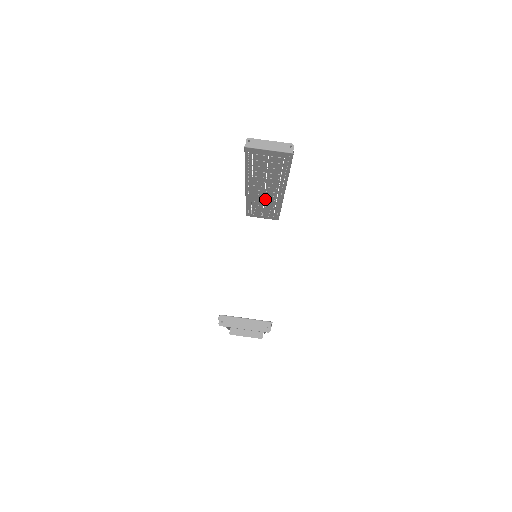
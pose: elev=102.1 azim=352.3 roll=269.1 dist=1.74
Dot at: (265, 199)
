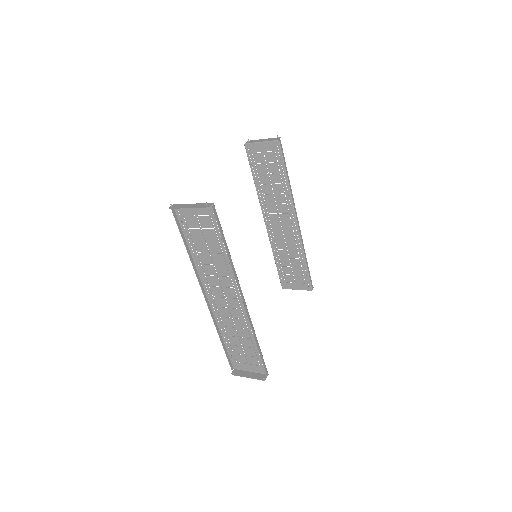
Dot at: (286, 241)
